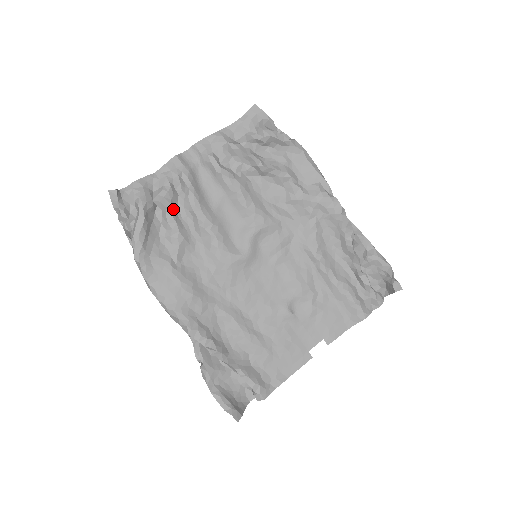
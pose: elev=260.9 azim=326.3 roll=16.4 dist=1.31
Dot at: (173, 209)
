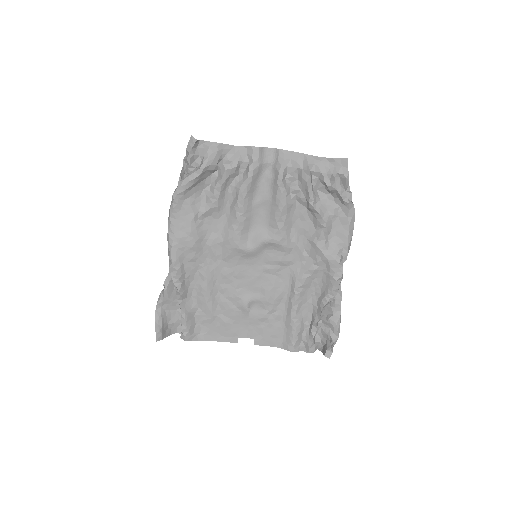
Dot at: (226, 182)
